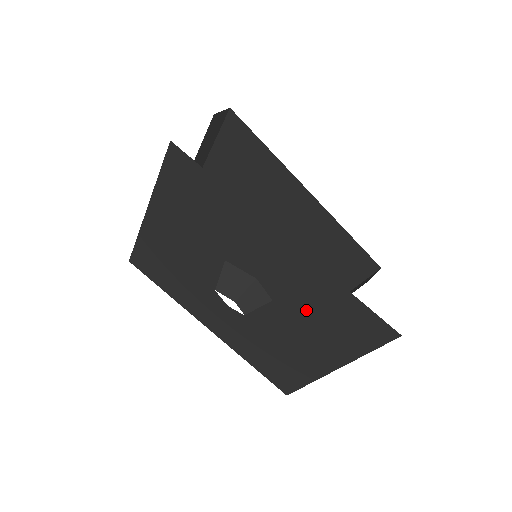
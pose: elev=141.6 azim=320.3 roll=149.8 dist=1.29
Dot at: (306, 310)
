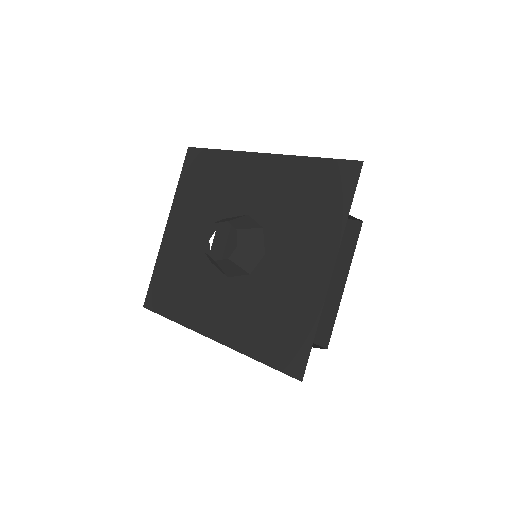
Dot at: (290, 211)
